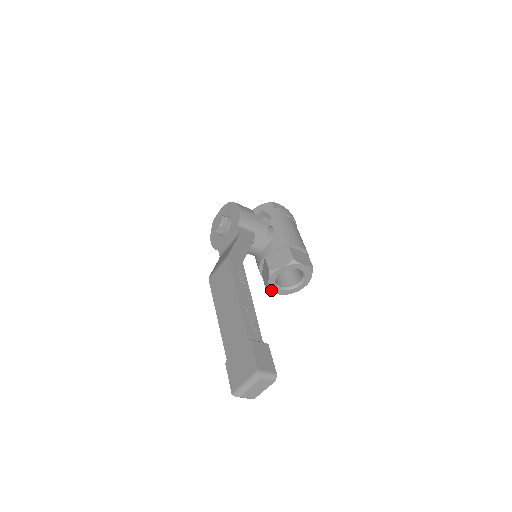
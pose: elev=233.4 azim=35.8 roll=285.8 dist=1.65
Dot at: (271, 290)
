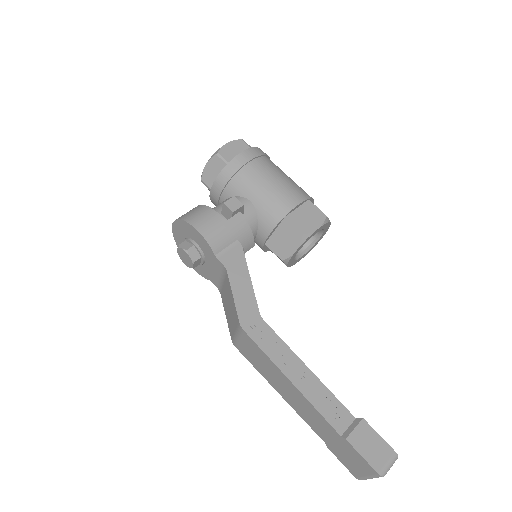
Dot at: (294, 264)
